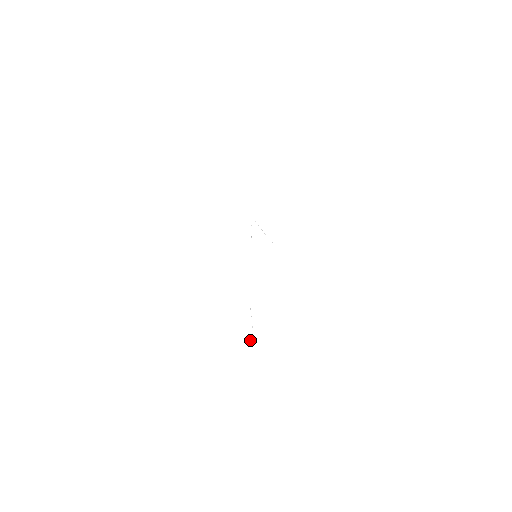
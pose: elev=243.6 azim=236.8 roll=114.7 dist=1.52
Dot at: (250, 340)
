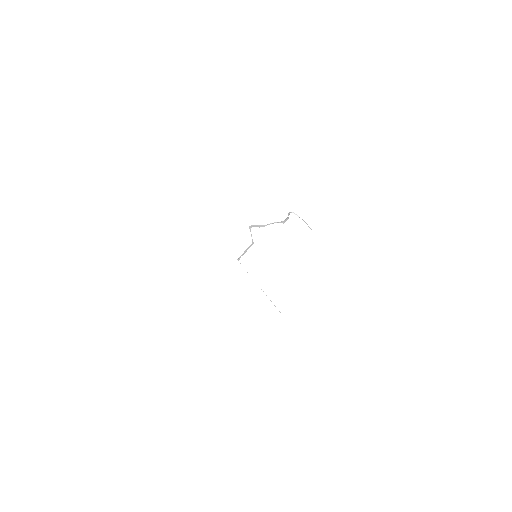
Dot at: occluded
